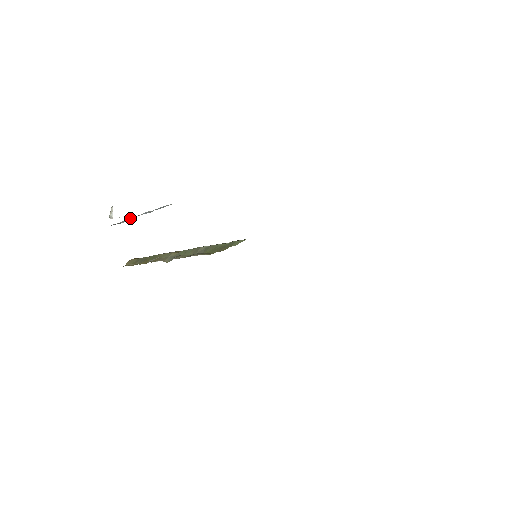
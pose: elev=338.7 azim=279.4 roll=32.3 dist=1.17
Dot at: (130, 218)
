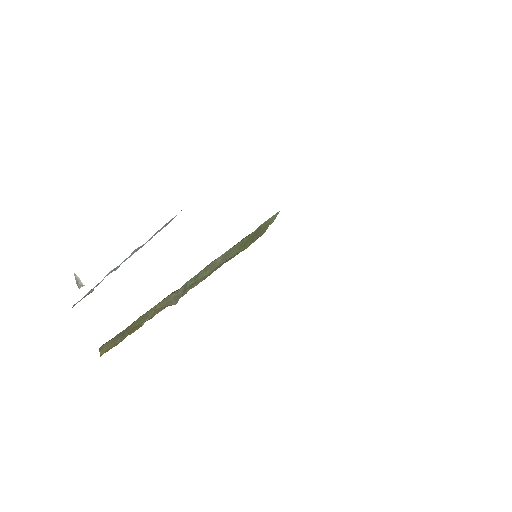
Dot at: (112, 271)
